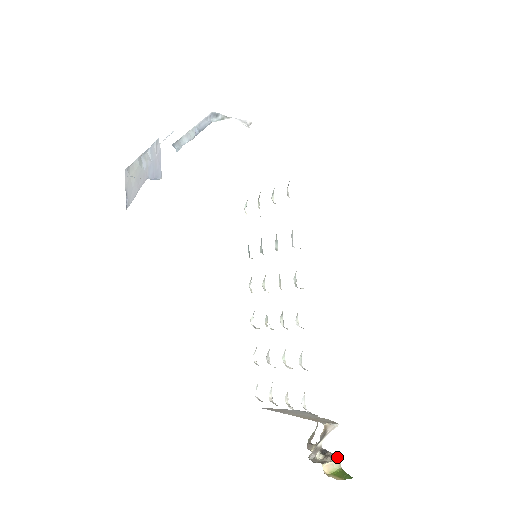
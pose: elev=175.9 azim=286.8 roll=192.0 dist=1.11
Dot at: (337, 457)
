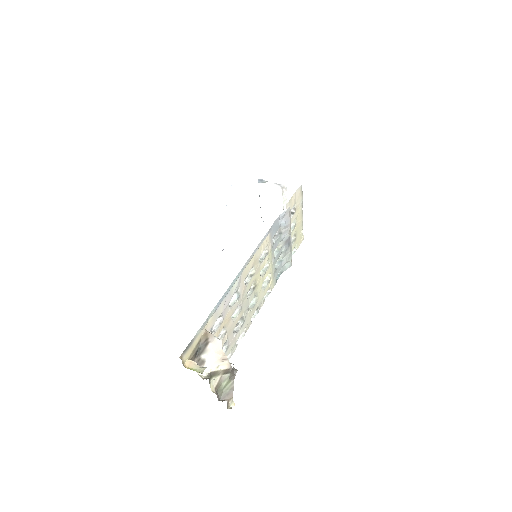
Dot at: (206, 367)
